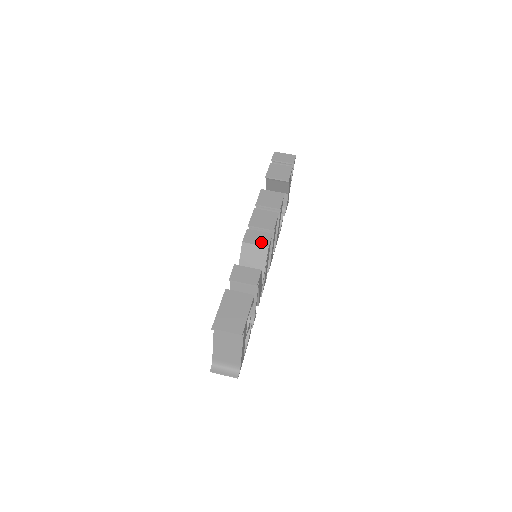
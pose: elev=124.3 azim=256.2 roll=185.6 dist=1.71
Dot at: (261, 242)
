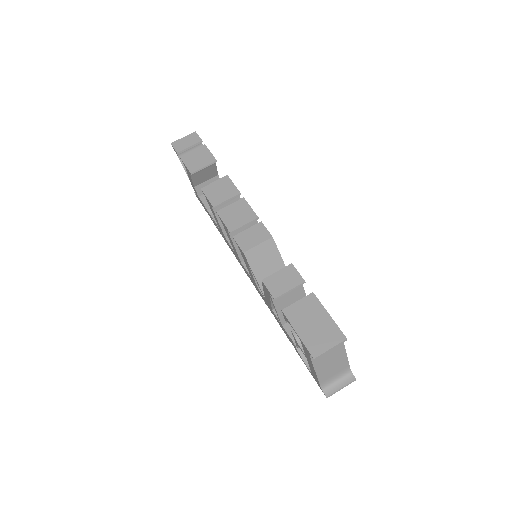
Dot at: (260, 238)
